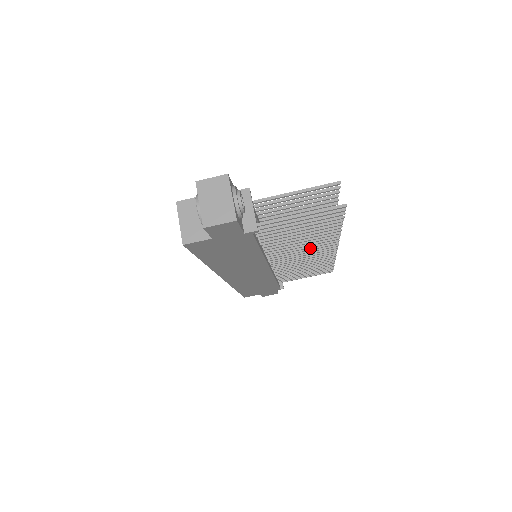
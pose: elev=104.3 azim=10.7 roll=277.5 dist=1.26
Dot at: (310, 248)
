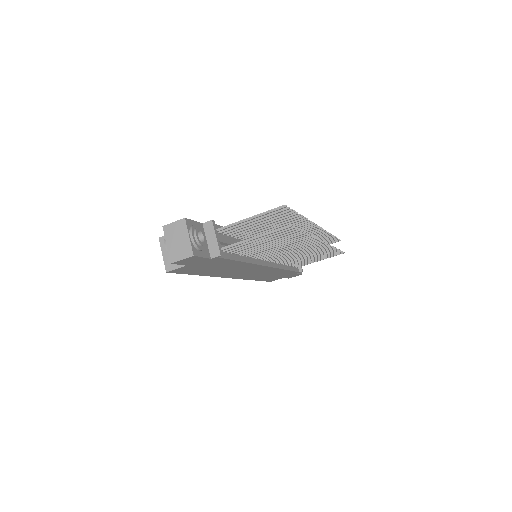
Dot at: occluded
